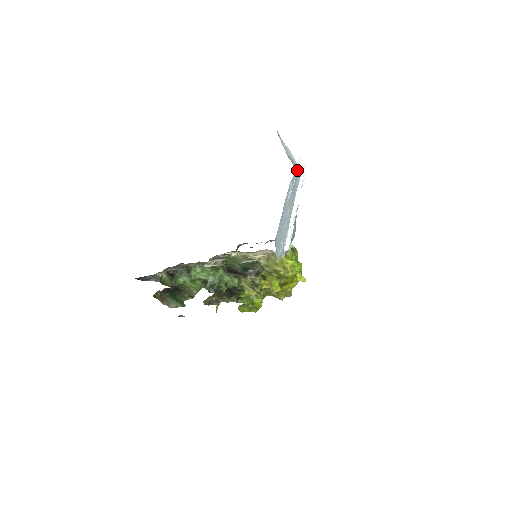
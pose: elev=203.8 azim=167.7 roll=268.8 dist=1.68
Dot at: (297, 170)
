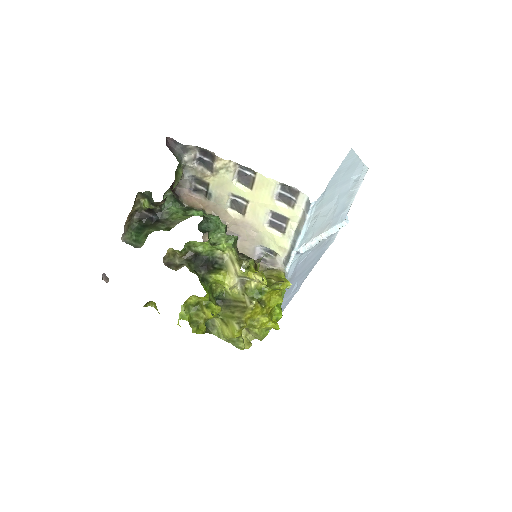
Dot at: (356, 193)
